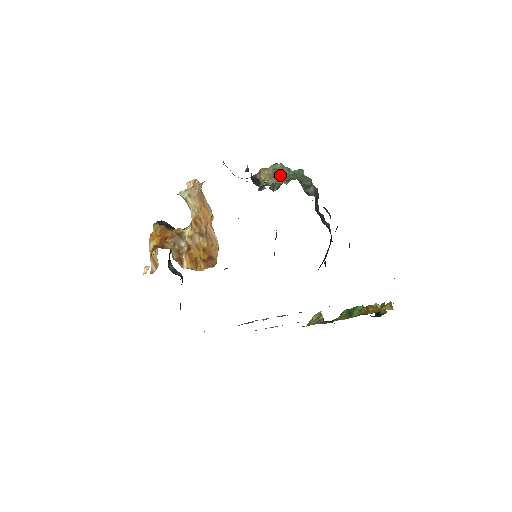
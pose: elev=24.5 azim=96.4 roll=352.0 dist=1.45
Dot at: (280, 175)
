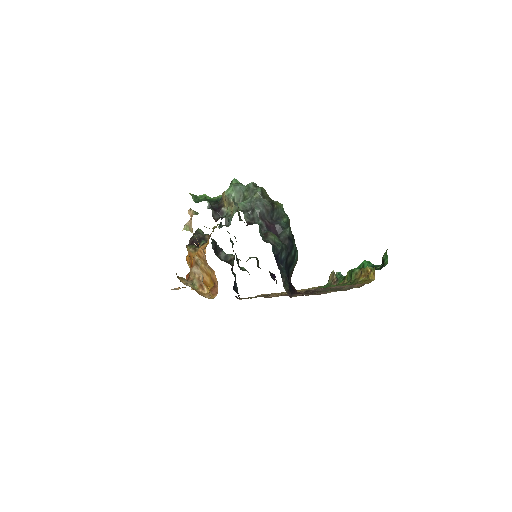
Dot at: (232, 203)
